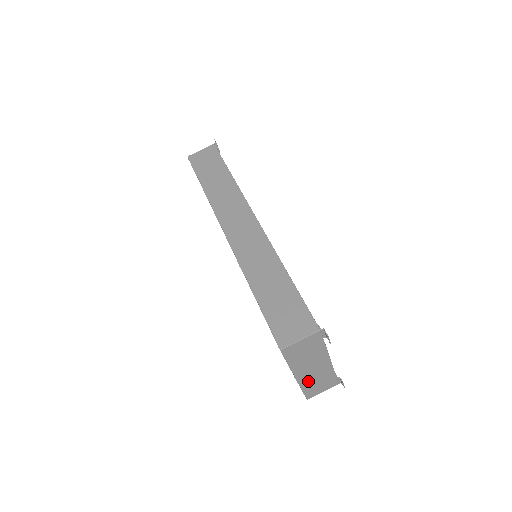
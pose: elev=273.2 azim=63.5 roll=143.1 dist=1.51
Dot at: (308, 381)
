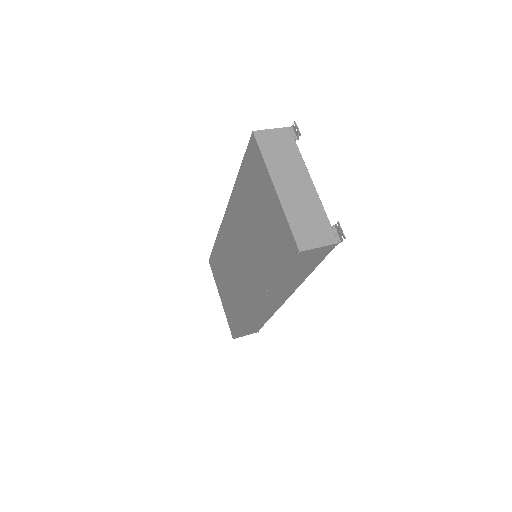
Dot at: (293, 207)
